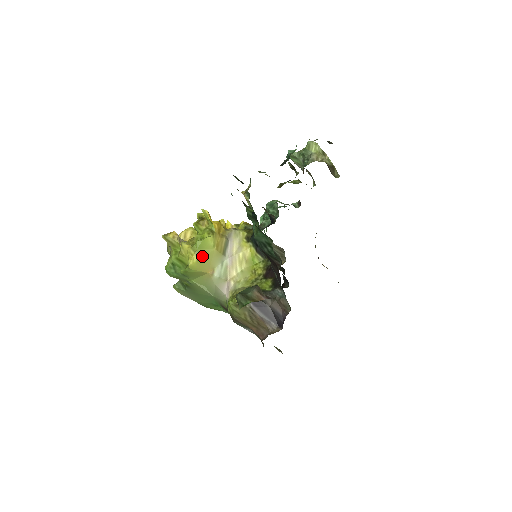
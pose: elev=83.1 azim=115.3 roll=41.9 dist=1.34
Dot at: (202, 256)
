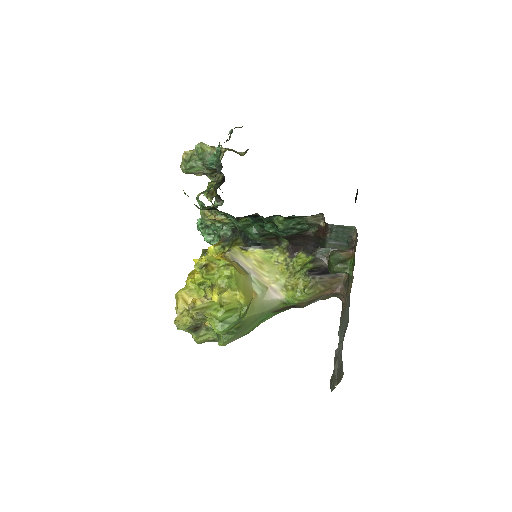
Dot at: (242, 288)
